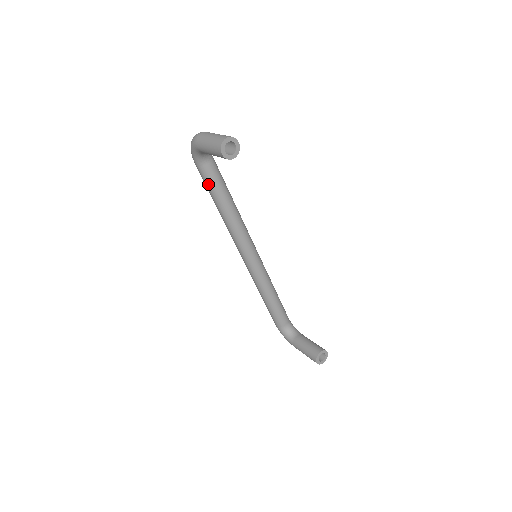
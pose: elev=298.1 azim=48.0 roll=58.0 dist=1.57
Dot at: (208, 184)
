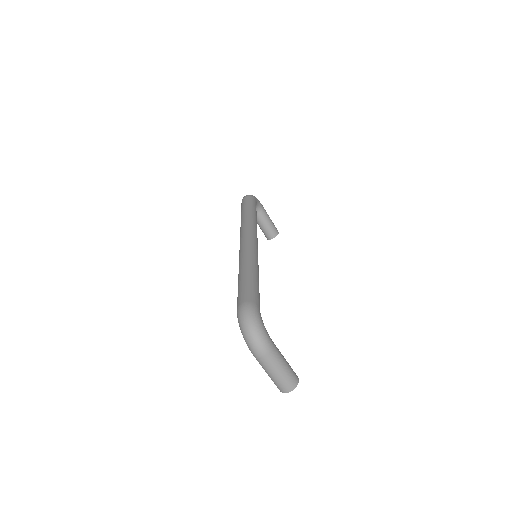
Dot at: occluded
